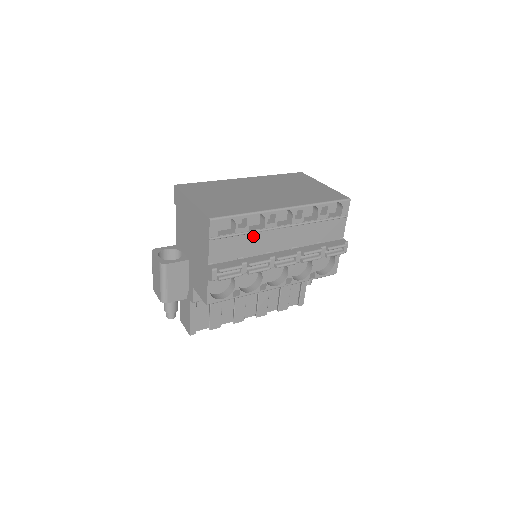
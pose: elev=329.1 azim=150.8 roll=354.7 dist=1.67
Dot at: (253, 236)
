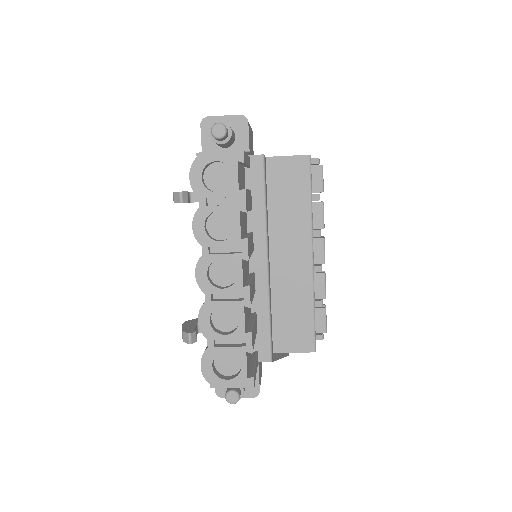
Dot at: occluded
